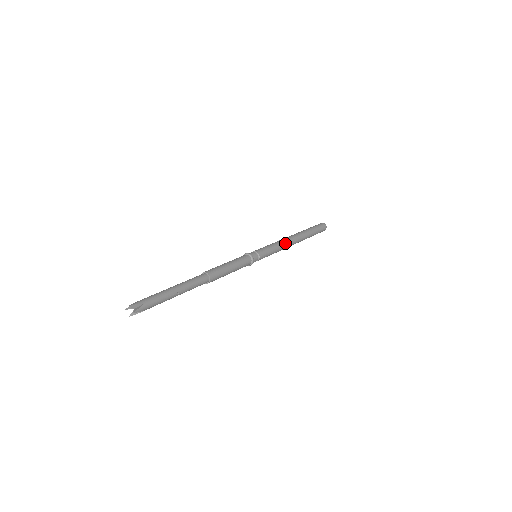
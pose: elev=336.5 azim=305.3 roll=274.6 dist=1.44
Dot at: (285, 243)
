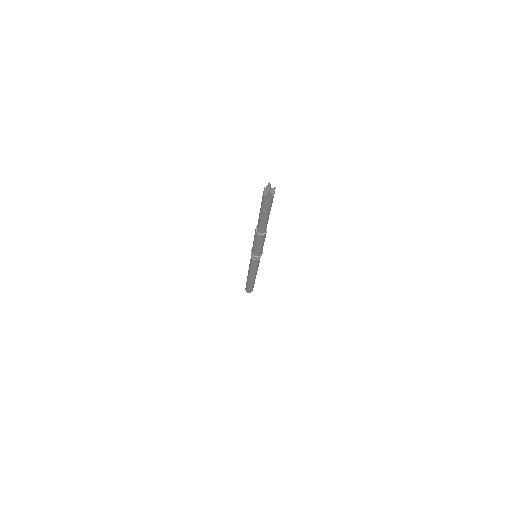
Dot at: occluded
